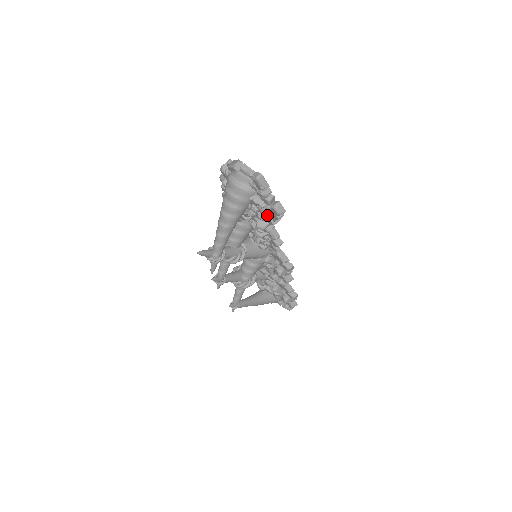
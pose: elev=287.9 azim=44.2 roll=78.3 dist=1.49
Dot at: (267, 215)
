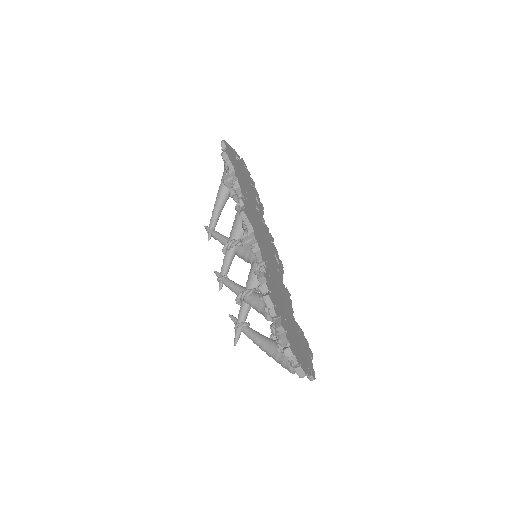
Dot at: occluded
